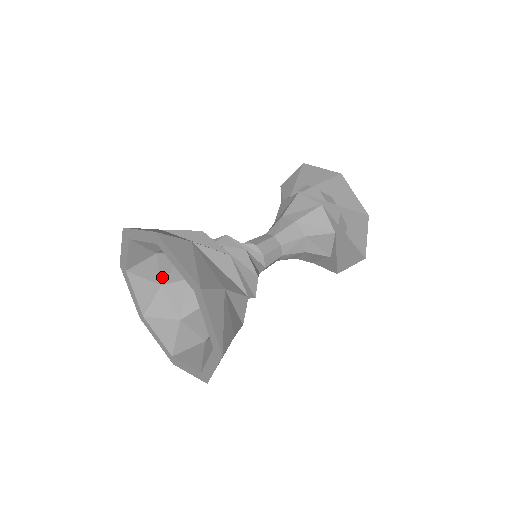
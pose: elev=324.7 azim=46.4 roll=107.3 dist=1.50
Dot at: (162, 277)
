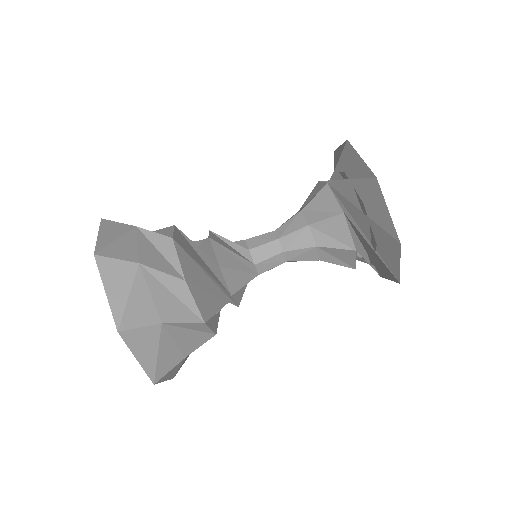
Dot at: occluded
